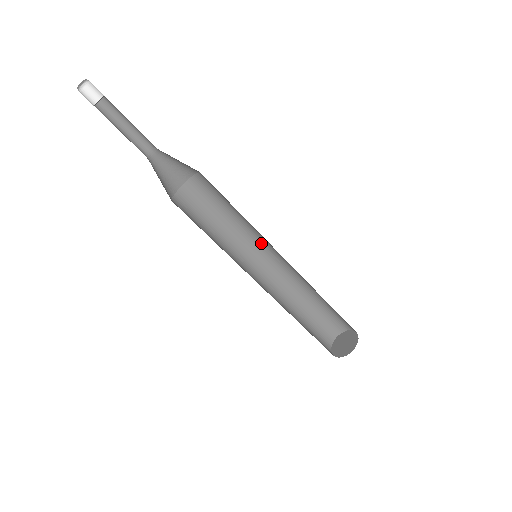
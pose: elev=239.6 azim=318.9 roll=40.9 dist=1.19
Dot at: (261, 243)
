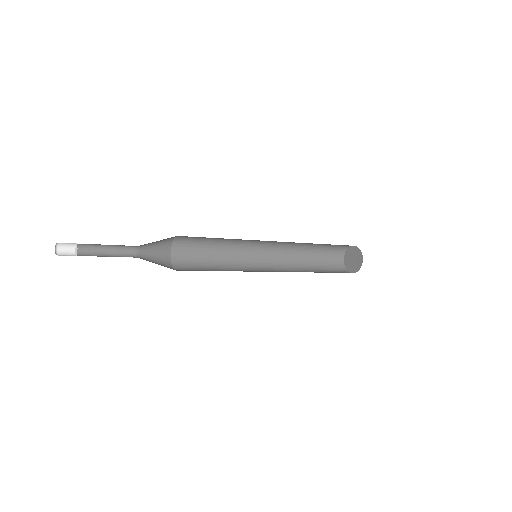
Dot at: (252, 243)
